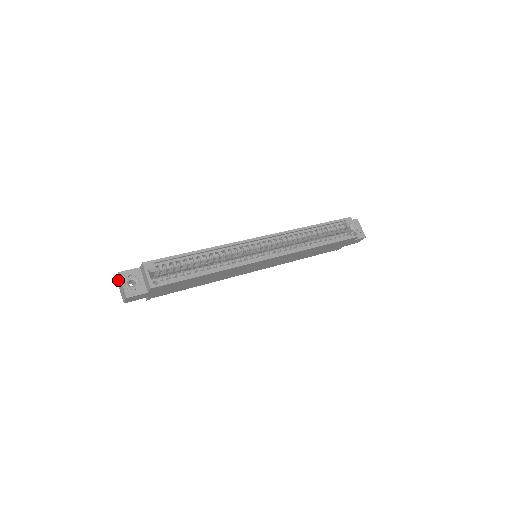
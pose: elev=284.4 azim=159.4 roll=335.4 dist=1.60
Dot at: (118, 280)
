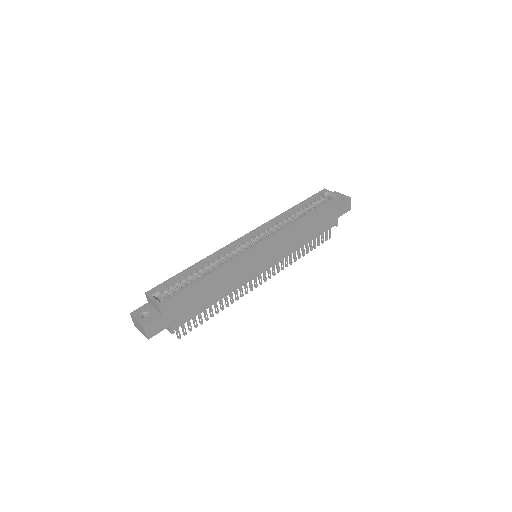
Dot at: (135, 323)
